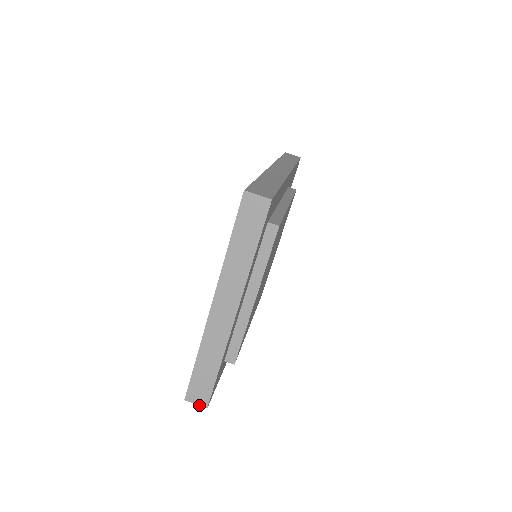
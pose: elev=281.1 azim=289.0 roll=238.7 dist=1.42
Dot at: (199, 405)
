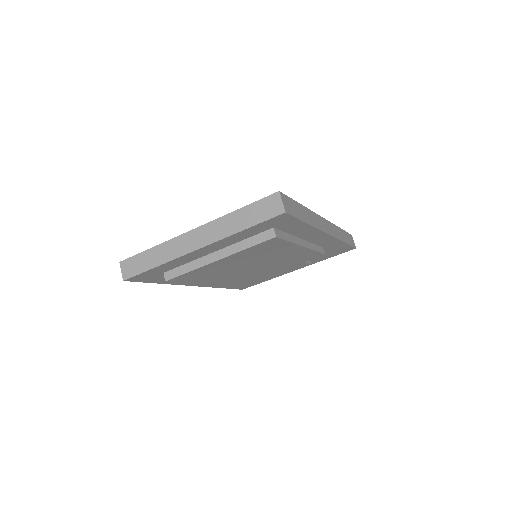
Dot at: (122, 274)
